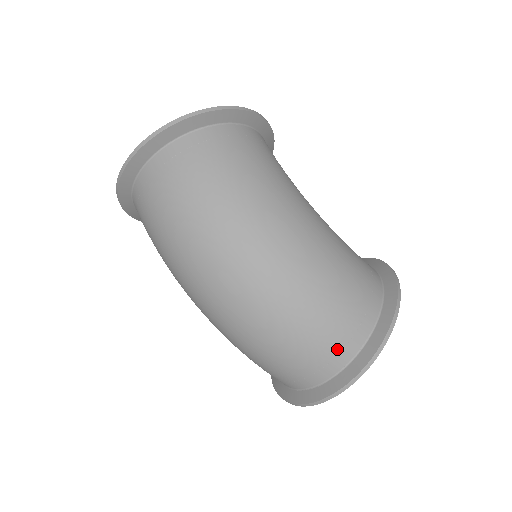
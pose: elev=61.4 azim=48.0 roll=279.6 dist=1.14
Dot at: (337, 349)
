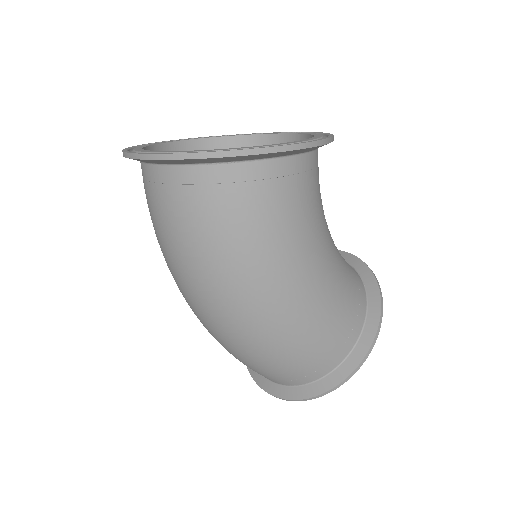
Dot at: (278, 379)
